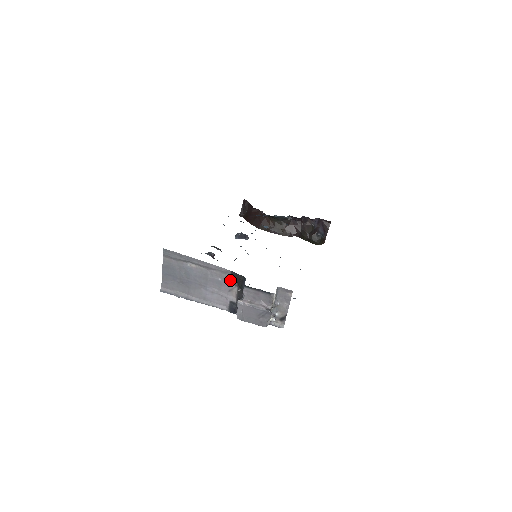
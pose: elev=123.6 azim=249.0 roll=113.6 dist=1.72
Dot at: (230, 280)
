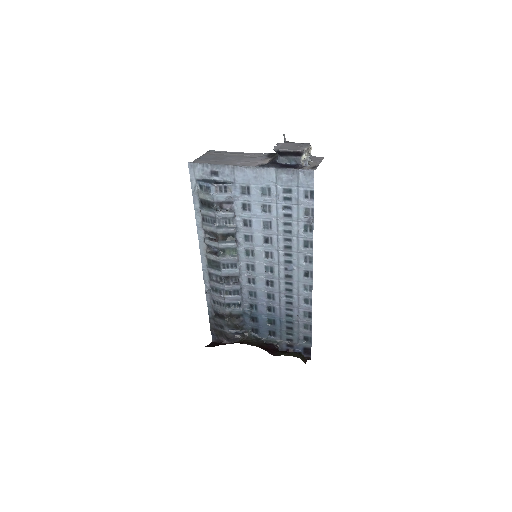
Dot at: (266, 157)
